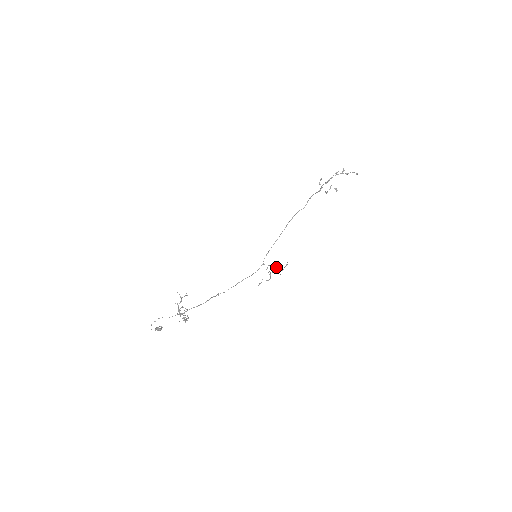
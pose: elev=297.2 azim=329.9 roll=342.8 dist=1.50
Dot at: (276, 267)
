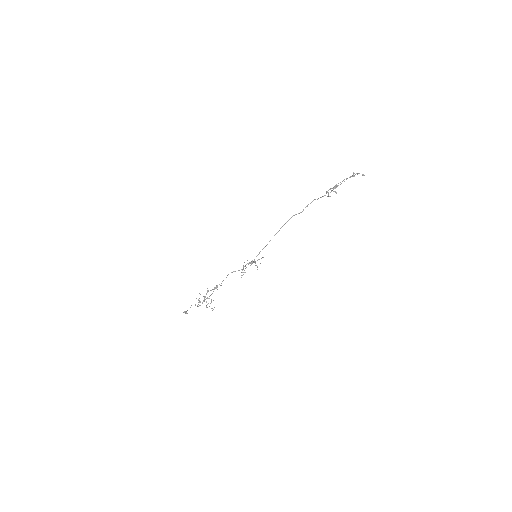
Dot at: occluded
